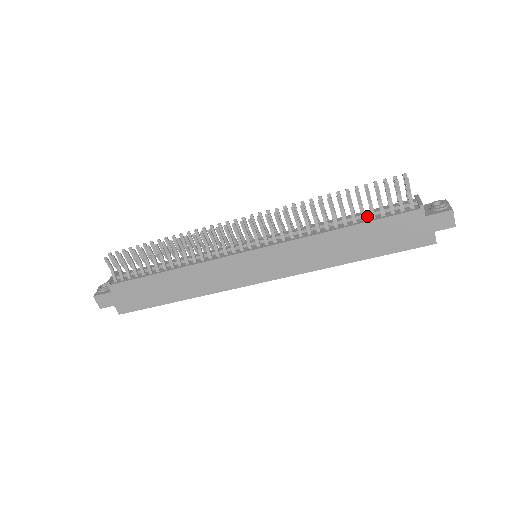
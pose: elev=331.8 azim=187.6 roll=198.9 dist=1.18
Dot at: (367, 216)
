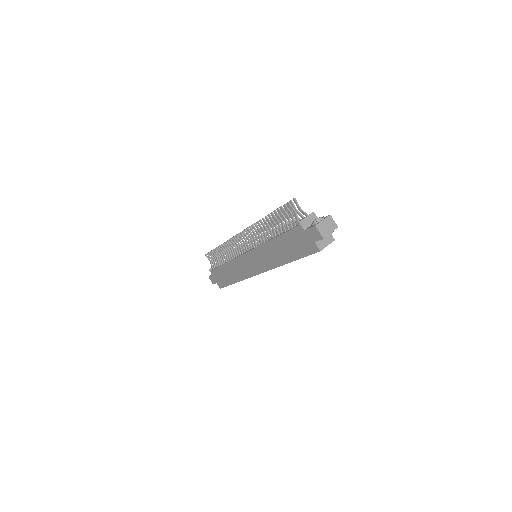
Dot at: (286, 230)
